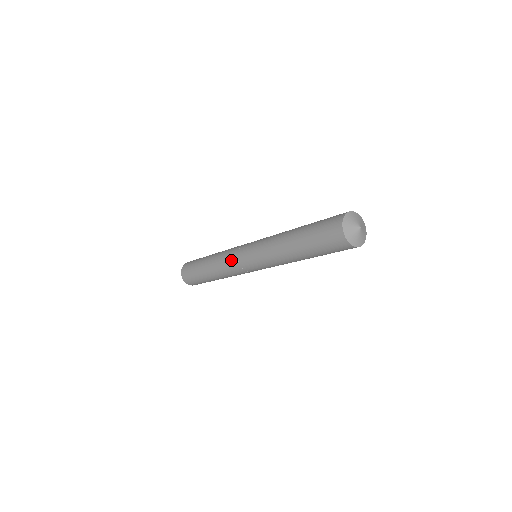
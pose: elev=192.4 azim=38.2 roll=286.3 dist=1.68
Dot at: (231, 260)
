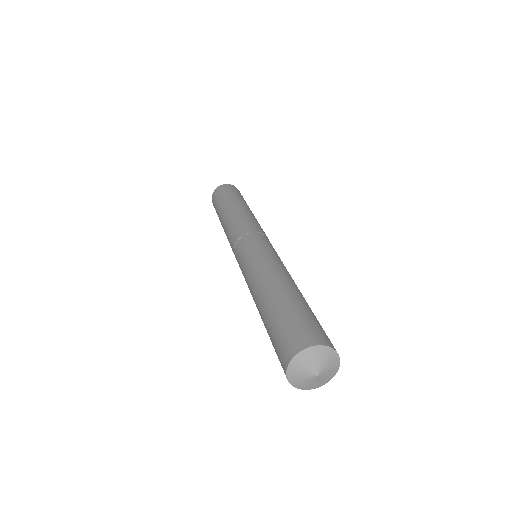
Dot at: occluded
